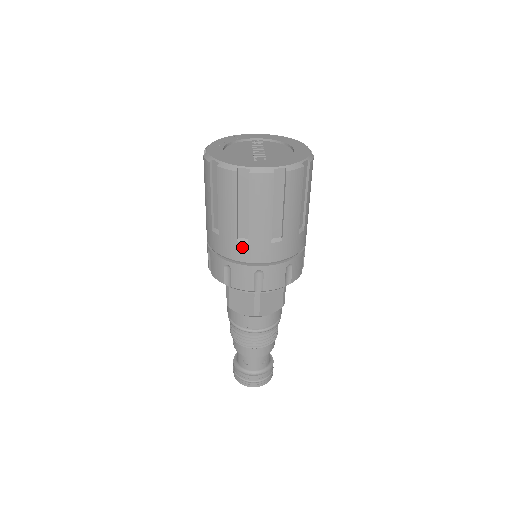
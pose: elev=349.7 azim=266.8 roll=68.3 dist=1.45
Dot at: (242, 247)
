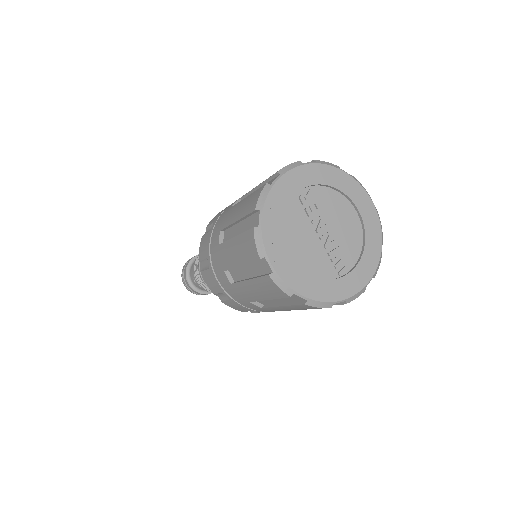
Dot at: occluded
